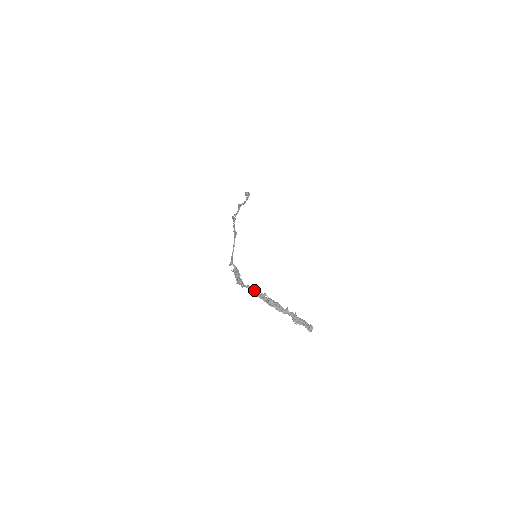
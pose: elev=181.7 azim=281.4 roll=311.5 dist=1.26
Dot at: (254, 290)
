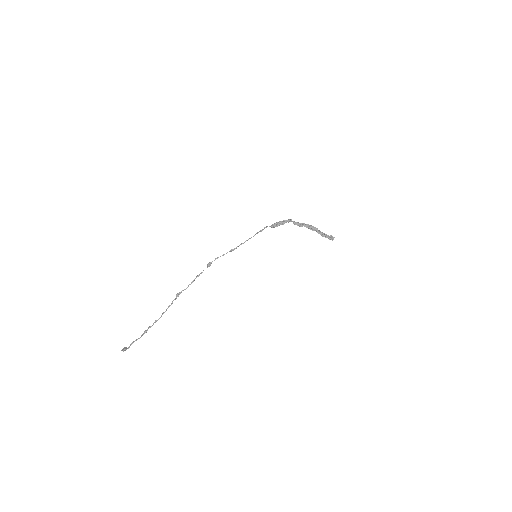
Dot at: (297, 222)
